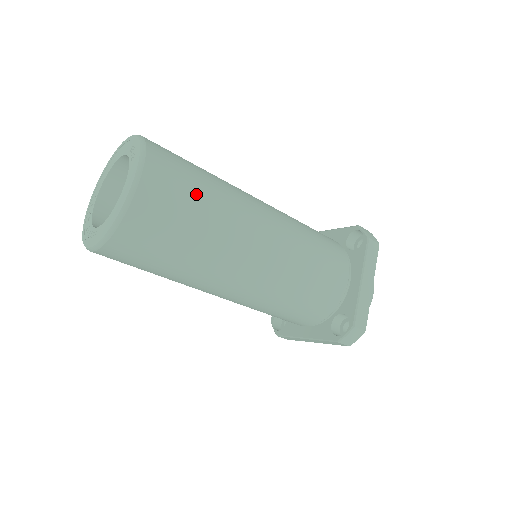
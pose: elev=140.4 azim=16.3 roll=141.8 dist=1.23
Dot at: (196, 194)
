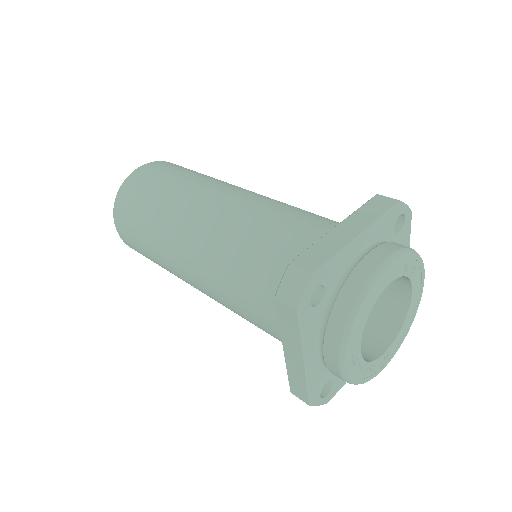
Dot at: (178, 172)
